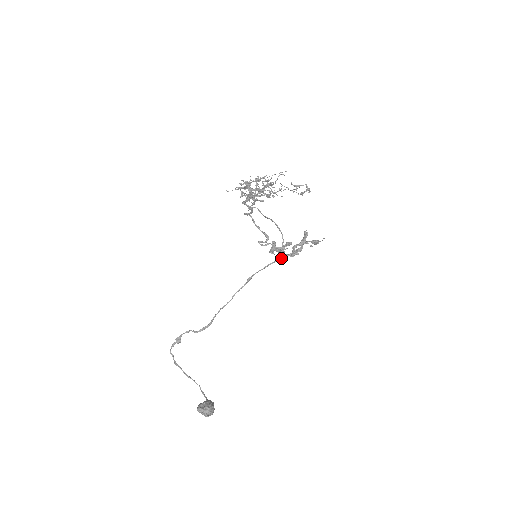
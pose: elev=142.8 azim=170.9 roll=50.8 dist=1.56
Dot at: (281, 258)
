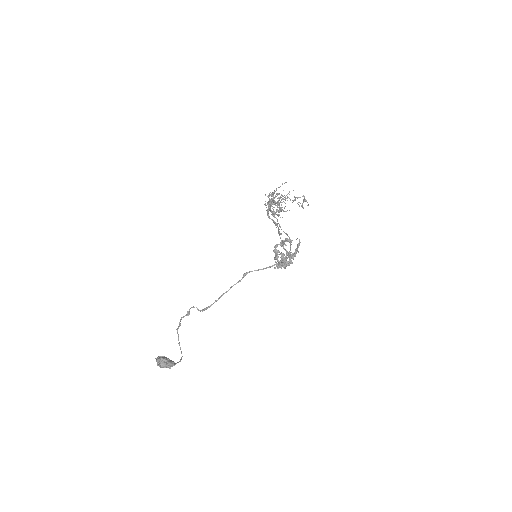
Dot at: (279, 265)
